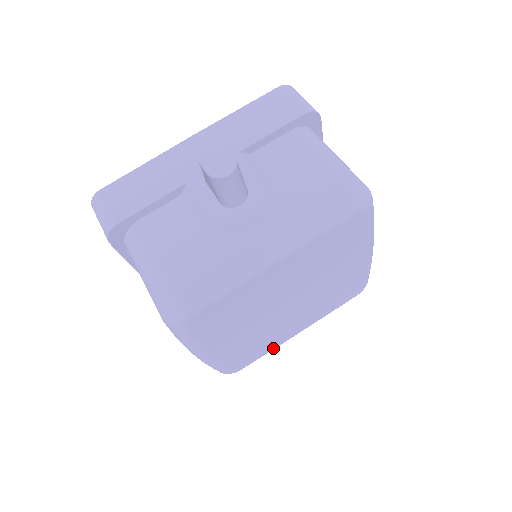
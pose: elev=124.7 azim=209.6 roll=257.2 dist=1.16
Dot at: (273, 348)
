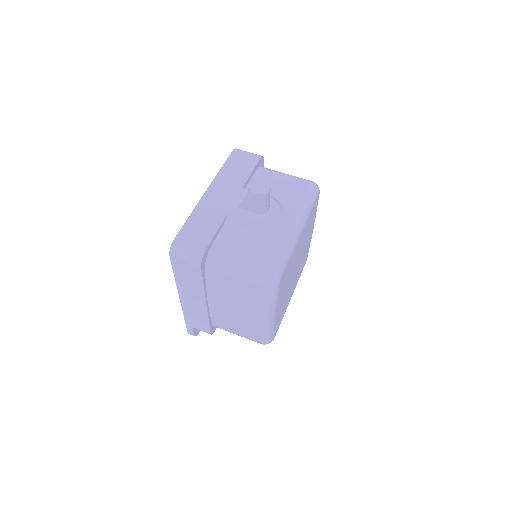
Dot at: occluded
